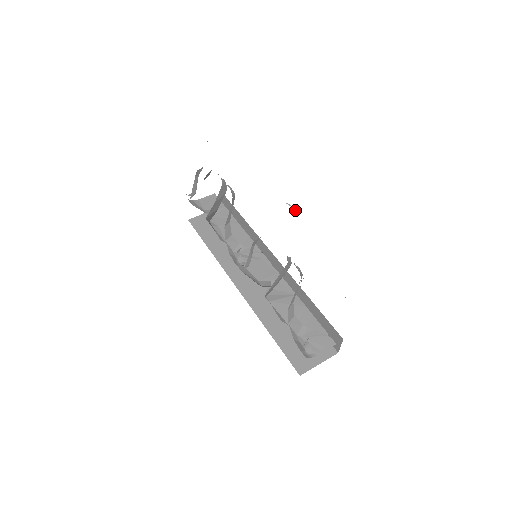
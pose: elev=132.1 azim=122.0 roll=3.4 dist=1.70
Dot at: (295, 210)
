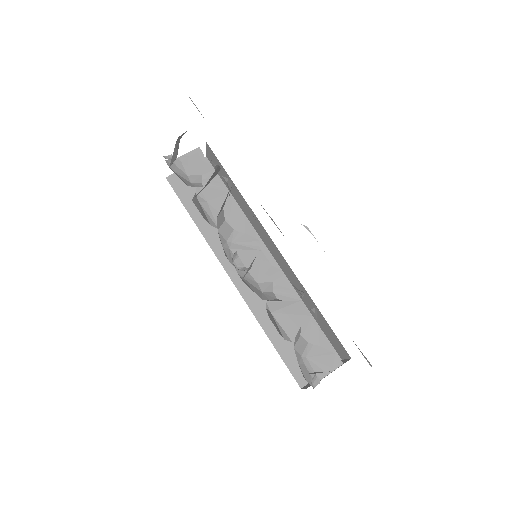
Dot at: (314, 237)
